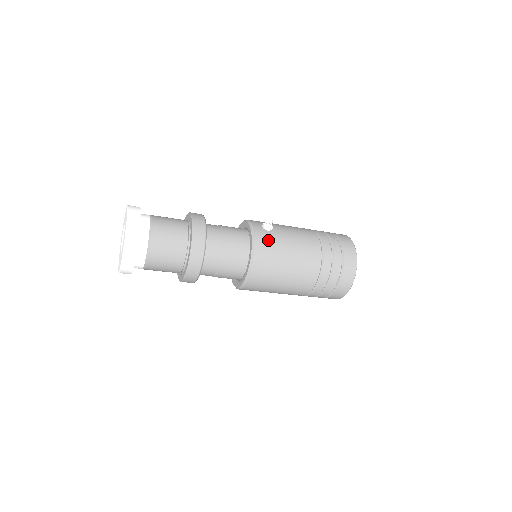
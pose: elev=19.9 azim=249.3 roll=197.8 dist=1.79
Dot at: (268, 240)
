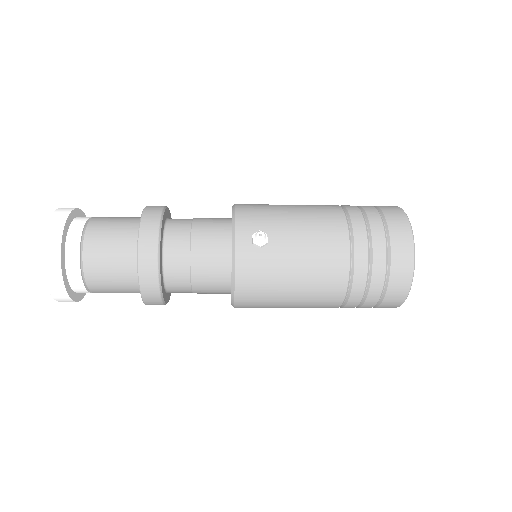
Dot at: (257, 266)
